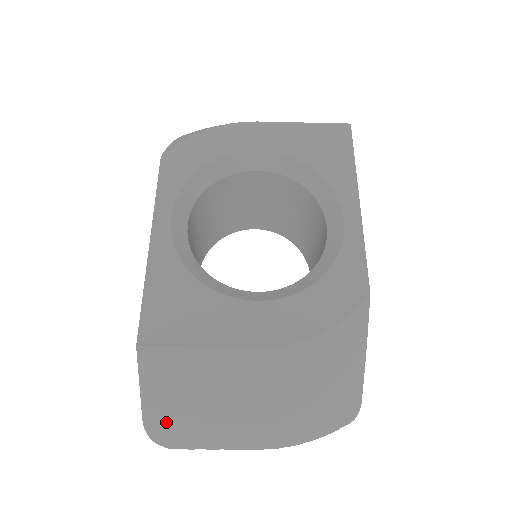
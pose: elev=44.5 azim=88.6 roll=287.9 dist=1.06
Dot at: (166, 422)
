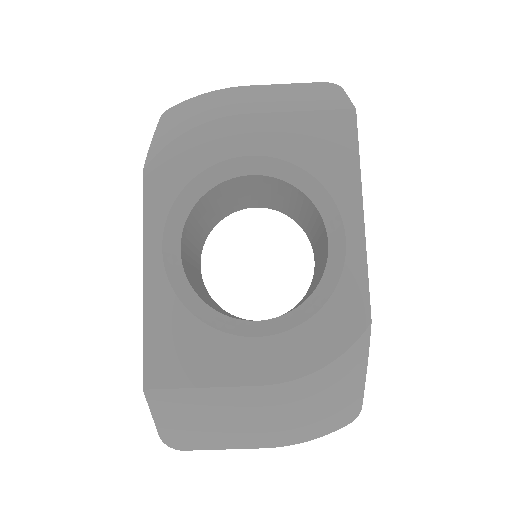
Dot at: (181, 436)
